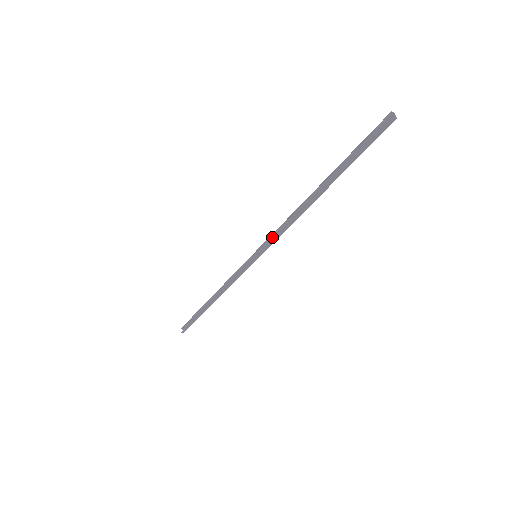
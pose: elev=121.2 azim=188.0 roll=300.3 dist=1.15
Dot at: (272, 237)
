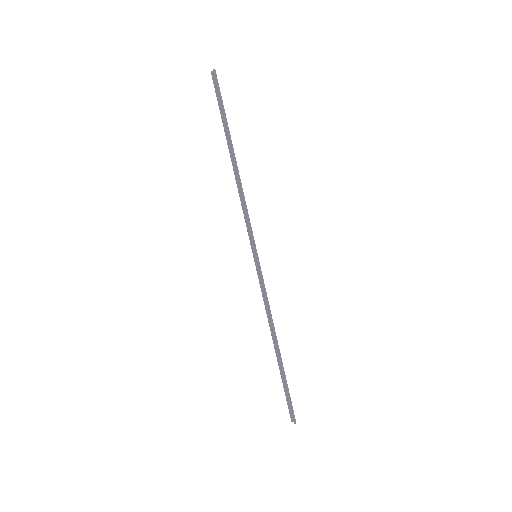
Dot at: (248, 227)
